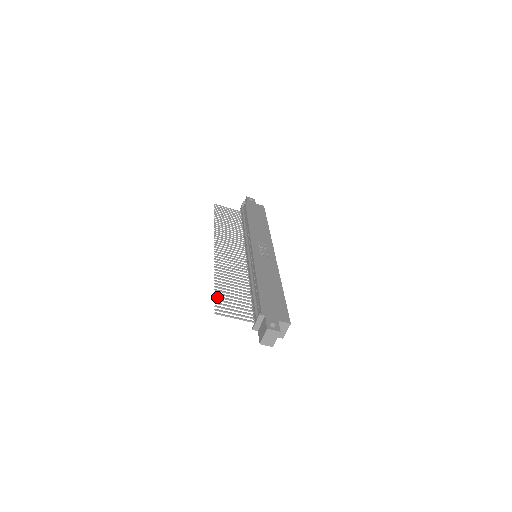
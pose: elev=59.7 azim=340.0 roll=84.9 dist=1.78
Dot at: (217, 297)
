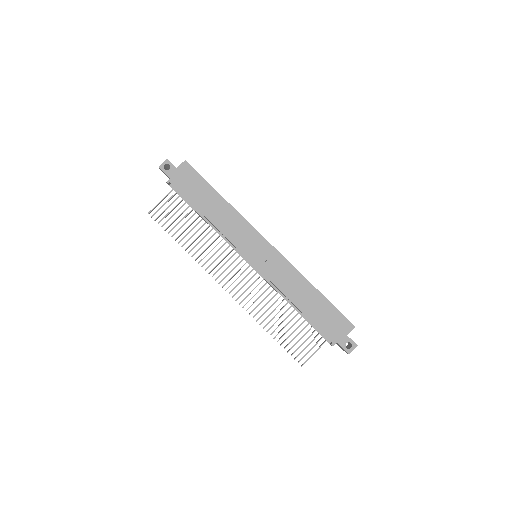
Dot at: occluded
